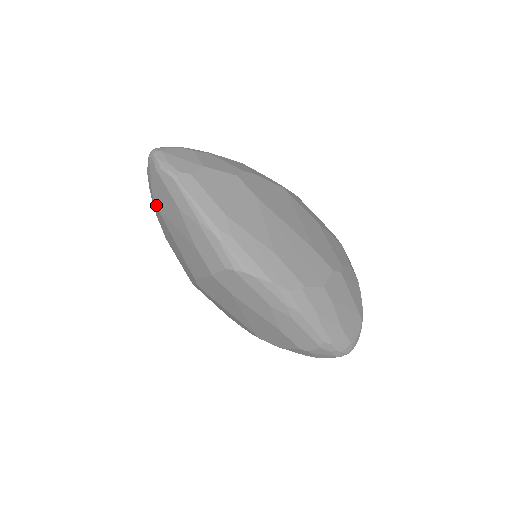
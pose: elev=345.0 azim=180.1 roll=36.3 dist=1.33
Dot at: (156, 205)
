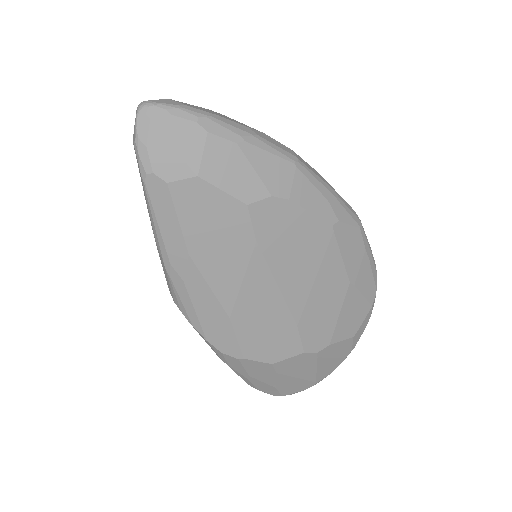
Dot at: occluded
